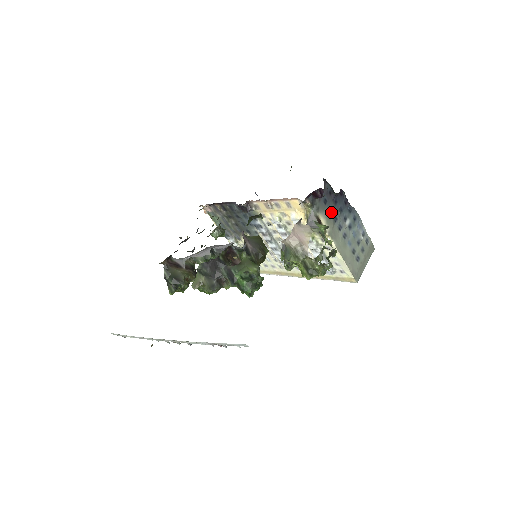
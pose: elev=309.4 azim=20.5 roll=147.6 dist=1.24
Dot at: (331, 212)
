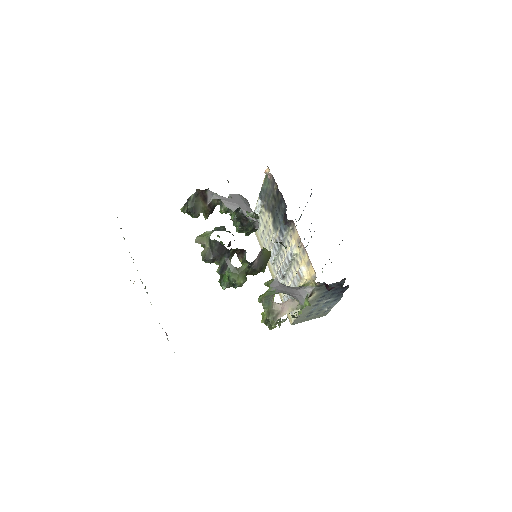
Dot at: (325, 293)
